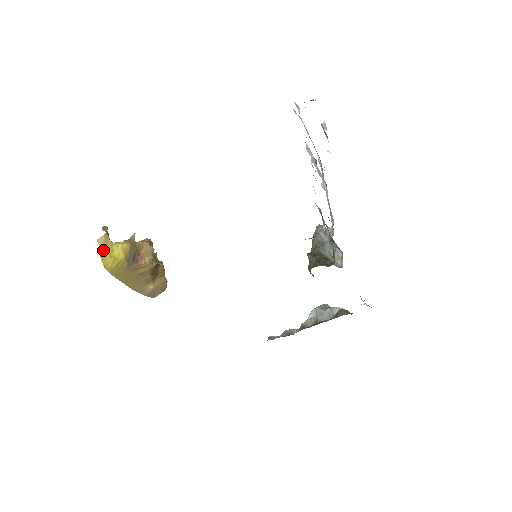
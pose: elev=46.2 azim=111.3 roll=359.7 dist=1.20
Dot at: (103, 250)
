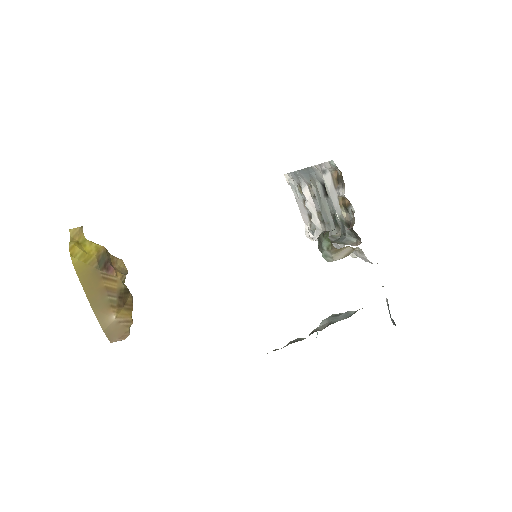
Dot at: (74, 241)
